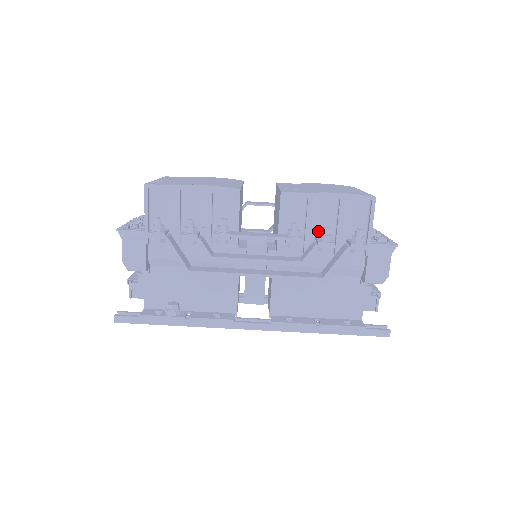
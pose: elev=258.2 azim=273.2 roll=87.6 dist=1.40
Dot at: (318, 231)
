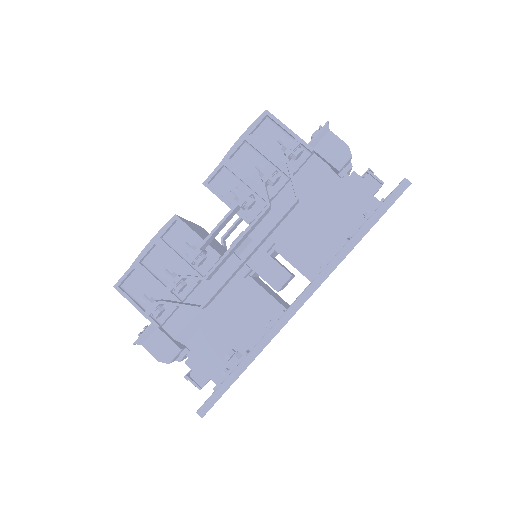
Dot at: (260, 178)
